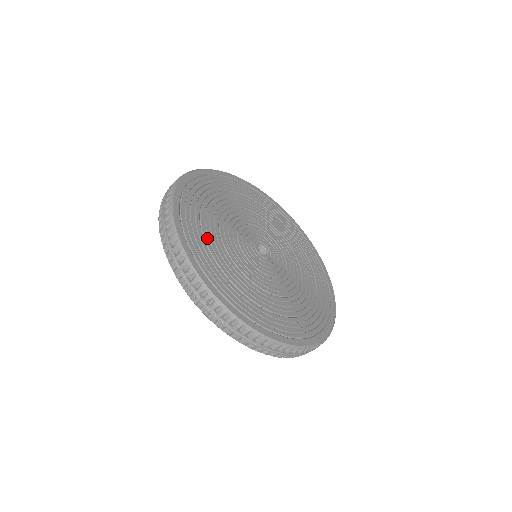
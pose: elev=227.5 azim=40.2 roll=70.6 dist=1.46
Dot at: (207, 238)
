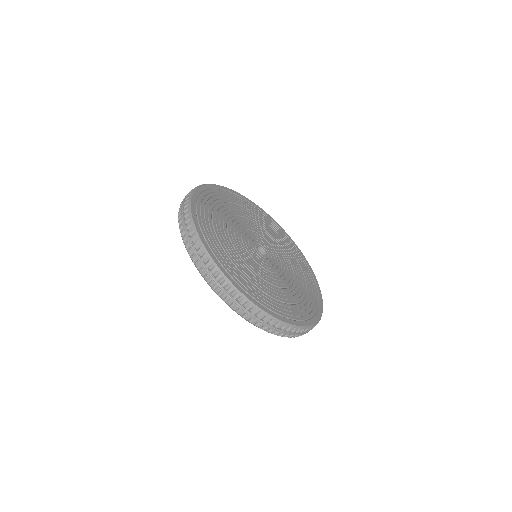
Dot at: (215, 212)
